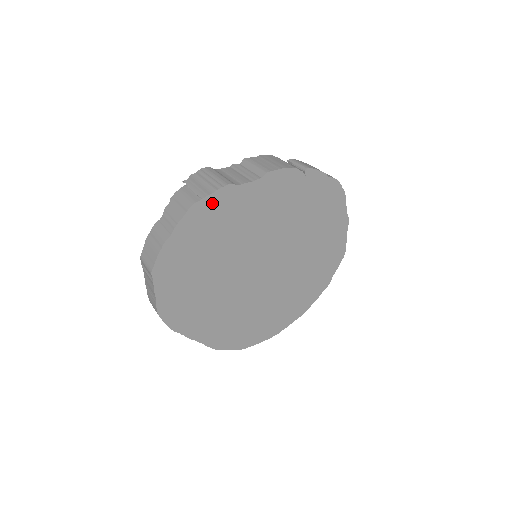
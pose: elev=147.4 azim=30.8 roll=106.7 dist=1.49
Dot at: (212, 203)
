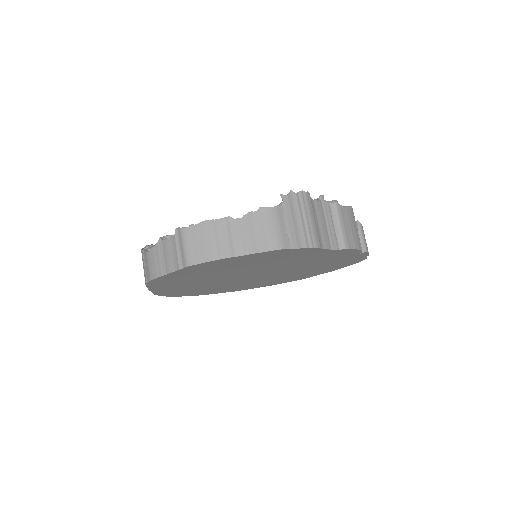
Dot at: (292, 251)
